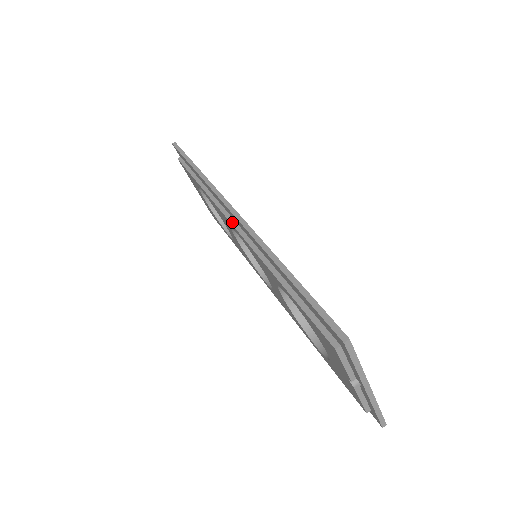
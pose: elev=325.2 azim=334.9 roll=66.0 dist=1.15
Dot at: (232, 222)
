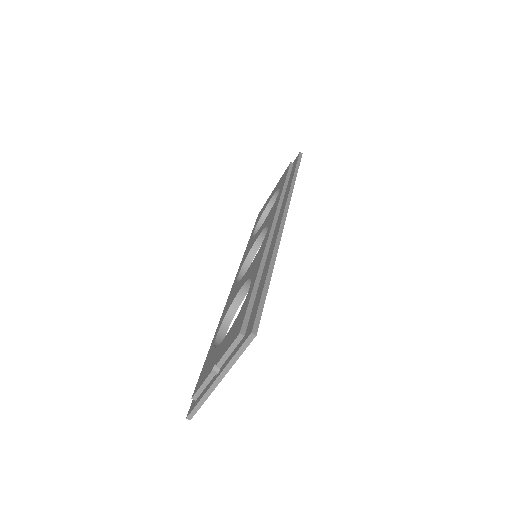
Dot at: (274, 222)
